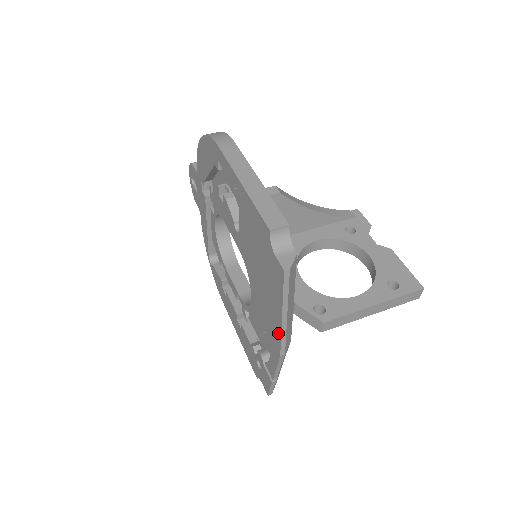
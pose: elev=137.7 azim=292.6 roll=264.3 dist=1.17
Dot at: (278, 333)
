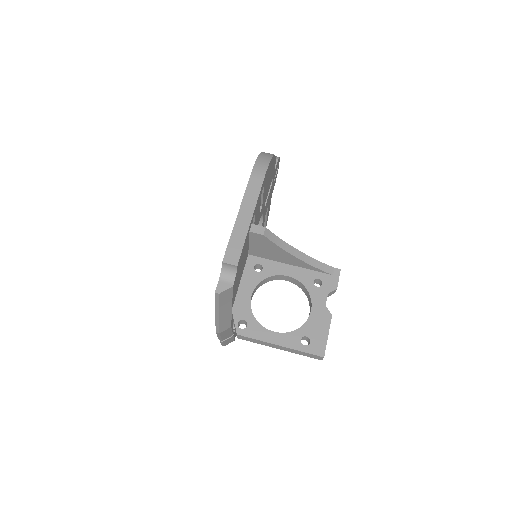
Dot at: occluded
